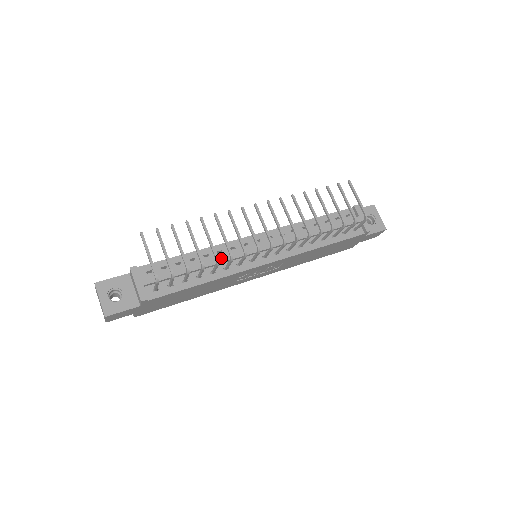
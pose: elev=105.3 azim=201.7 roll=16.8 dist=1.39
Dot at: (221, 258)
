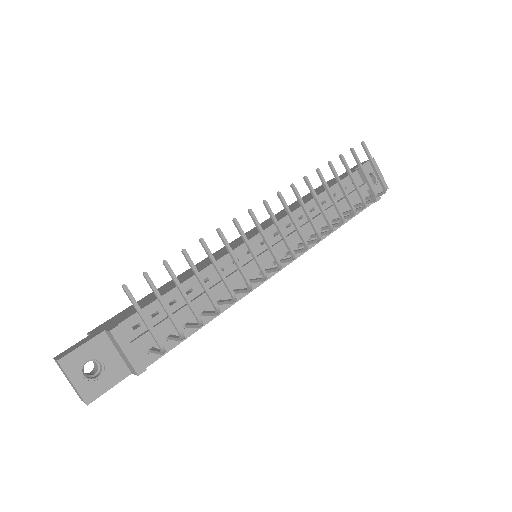
Dot at: occluded
